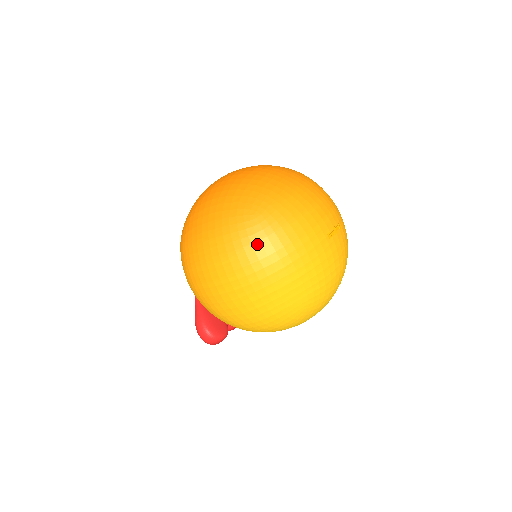
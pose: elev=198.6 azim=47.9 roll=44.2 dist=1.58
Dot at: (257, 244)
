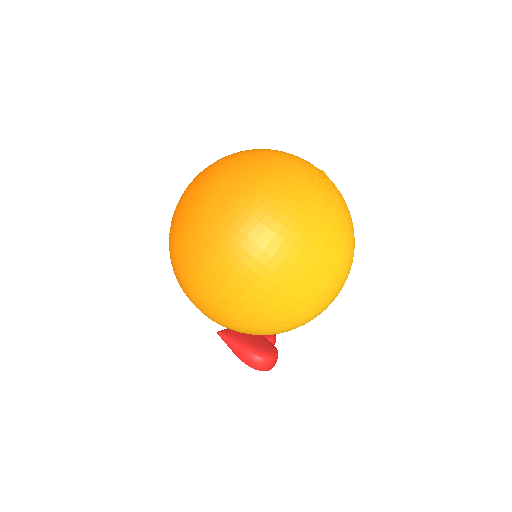
Dot at: (279, 216)
